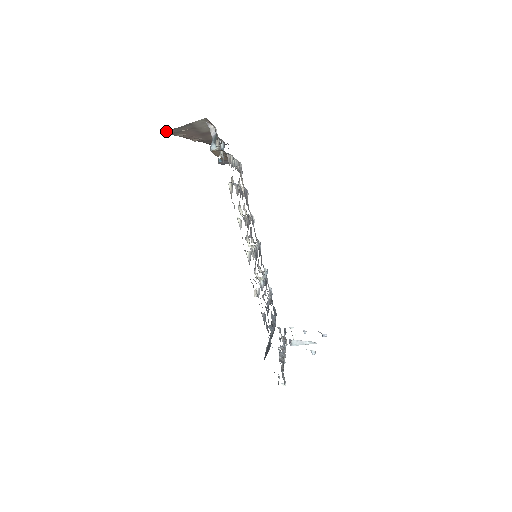
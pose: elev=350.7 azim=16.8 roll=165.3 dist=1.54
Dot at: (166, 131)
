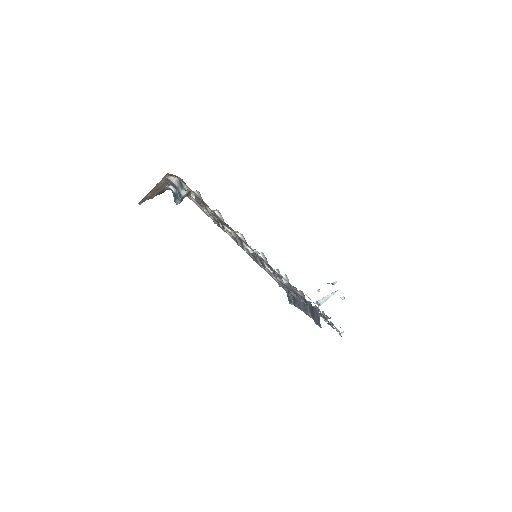
Dot at: (139, 202)
